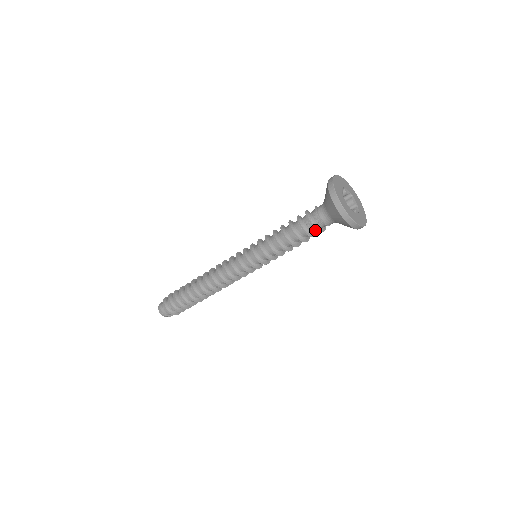
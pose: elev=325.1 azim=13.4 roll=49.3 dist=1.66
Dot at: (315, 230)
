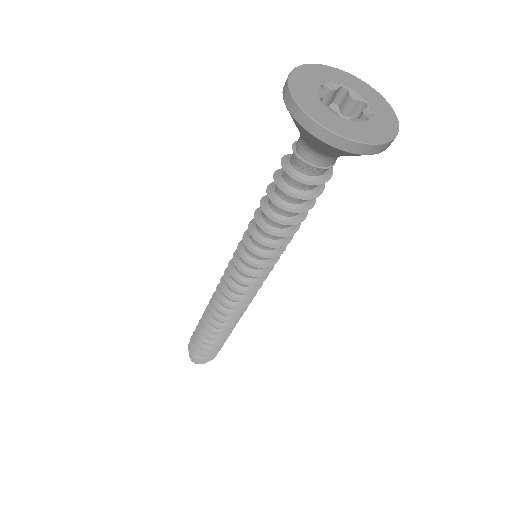
Dot at: occluded
